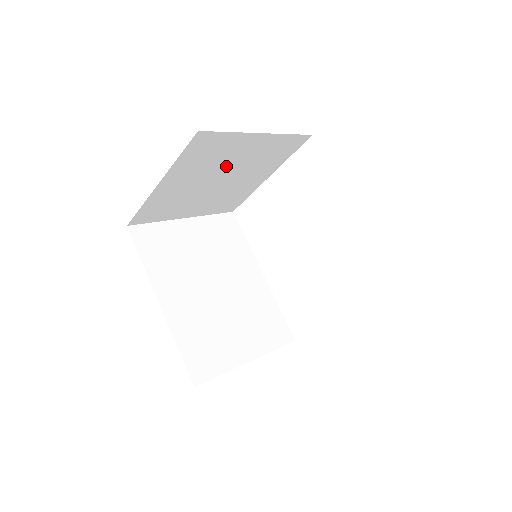
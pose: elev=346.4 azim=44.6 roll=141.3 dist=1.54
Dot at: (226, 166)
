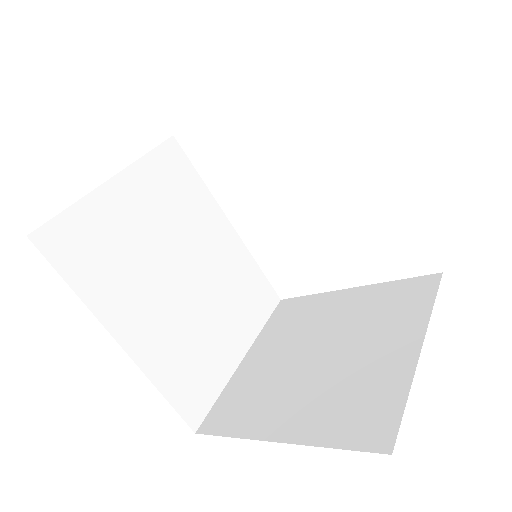
Dot at: occluded
